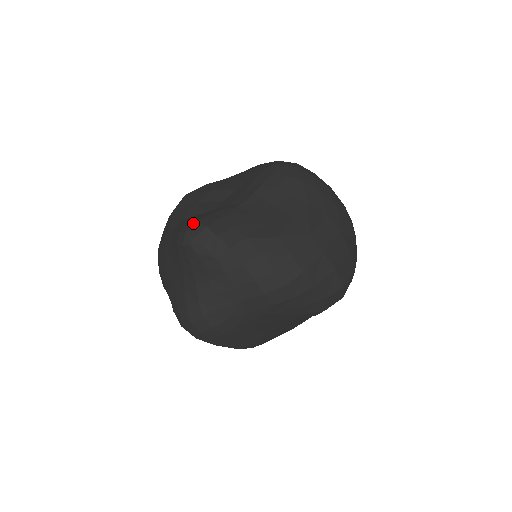
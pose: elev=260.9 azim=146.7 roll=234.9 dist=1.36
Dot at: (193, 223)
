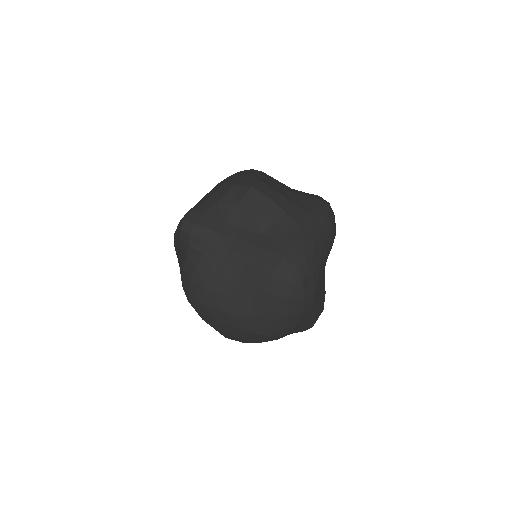
Dot at: (192, 222)
